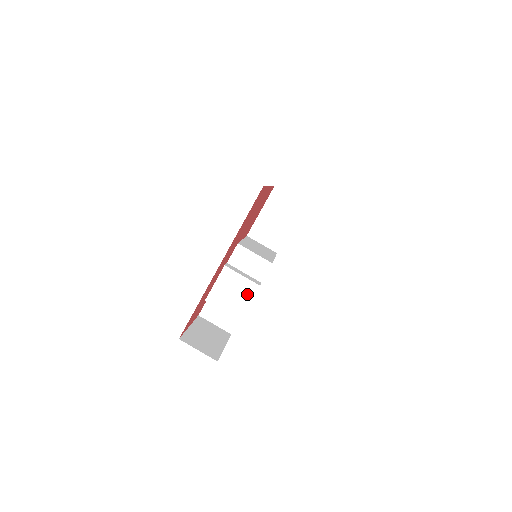
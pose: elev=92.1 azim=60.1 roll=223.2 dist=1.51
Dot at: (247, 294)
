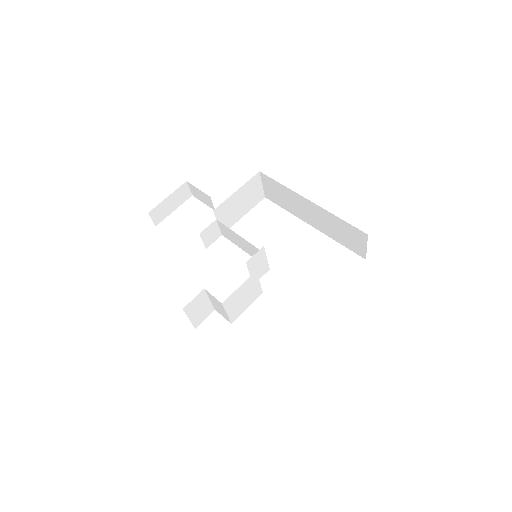
Dot at: (252, 299)
